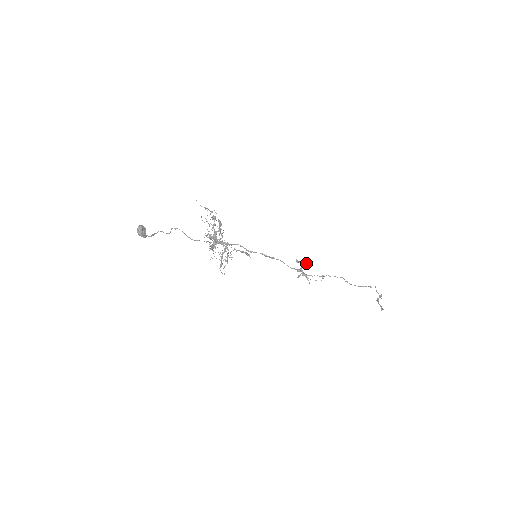
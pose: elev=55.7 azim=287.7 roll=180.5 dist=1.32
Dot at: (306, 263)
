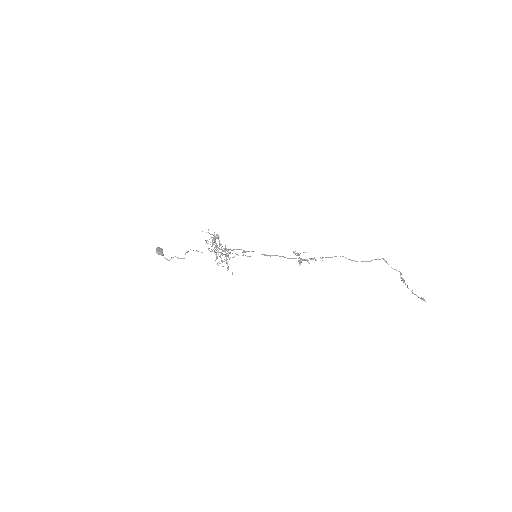
Dot at: (303, 252)
